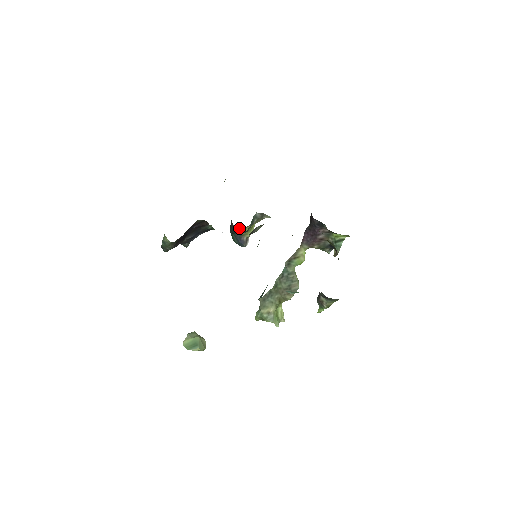
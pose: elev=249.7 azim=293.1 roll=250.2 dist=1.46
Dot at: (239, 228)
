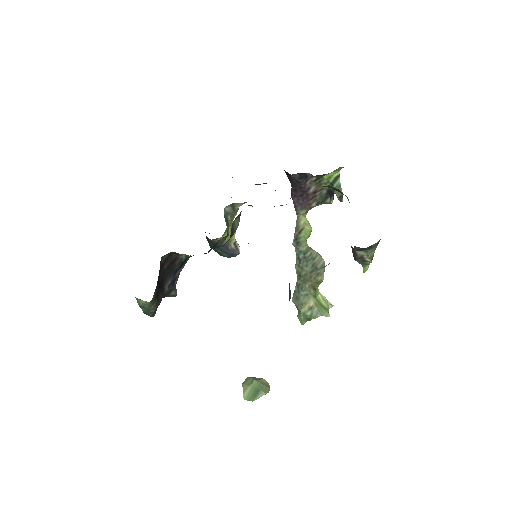
Dot at: (218, 238)
